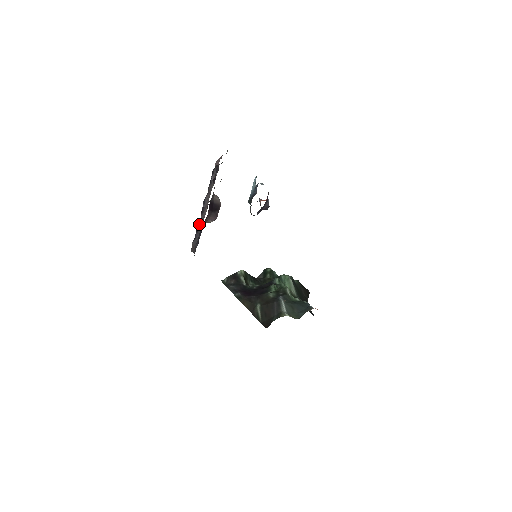
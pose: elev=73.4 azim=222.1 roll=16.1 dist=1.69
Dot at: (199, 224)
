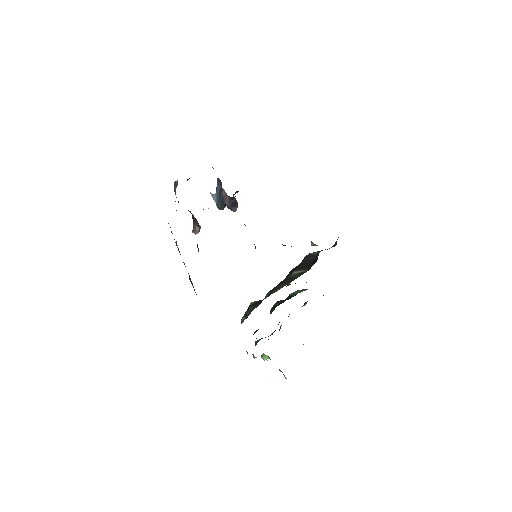
Dot at: occluded
